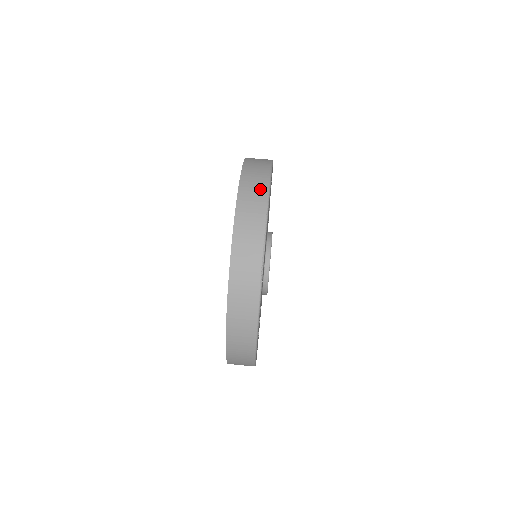
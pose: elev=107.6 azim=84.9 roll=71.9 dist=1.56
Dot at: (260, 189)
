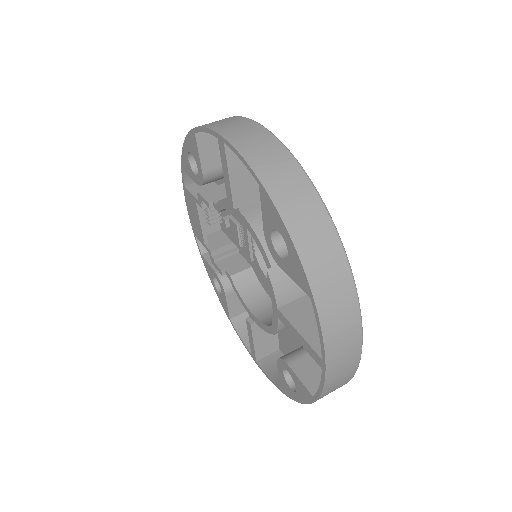
Dot at: (245, 125)
